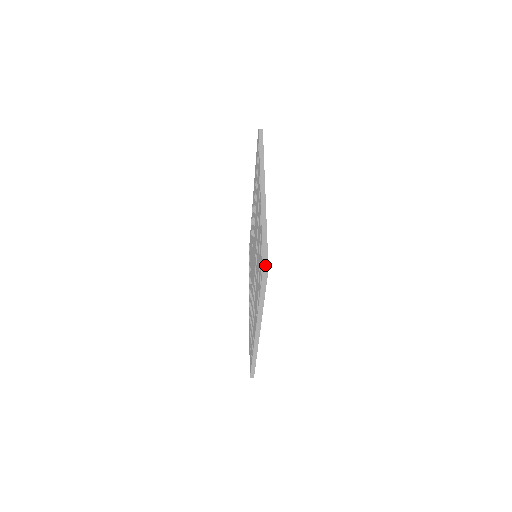
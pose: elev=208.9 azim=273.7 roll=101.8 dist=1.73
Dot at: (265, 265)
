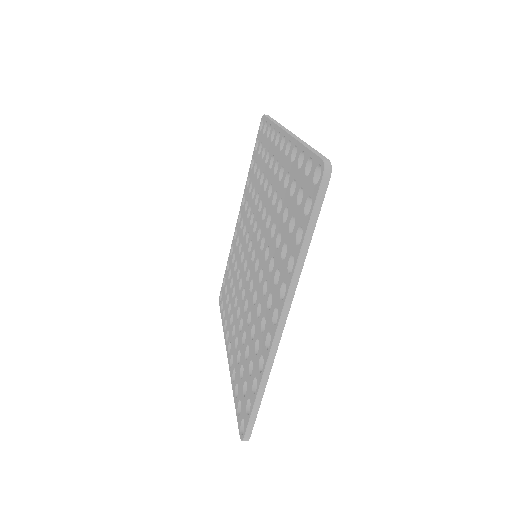
Dot at: (327, 162)
